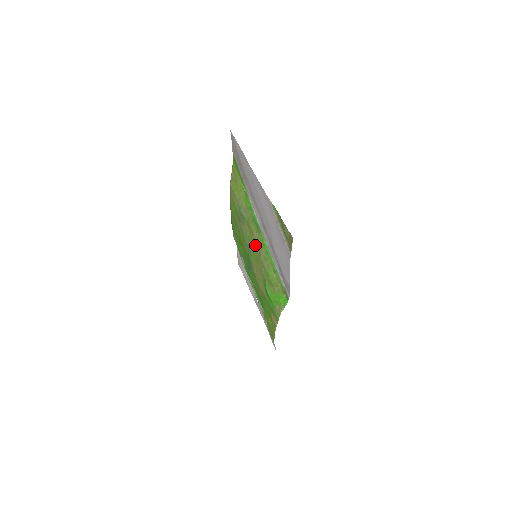
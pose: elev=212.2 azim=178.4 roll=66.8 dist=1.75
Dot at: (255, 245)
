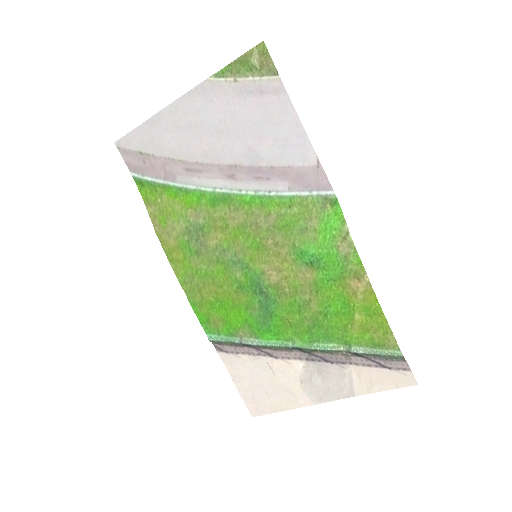
Dot at: (242, 230)
